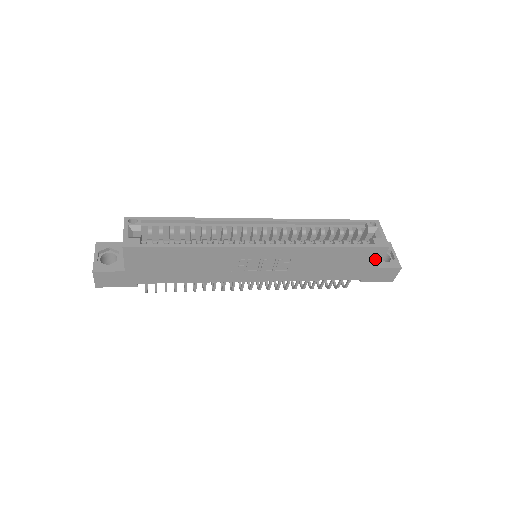
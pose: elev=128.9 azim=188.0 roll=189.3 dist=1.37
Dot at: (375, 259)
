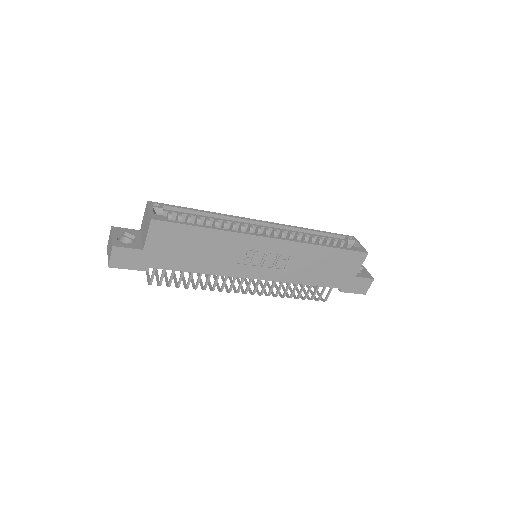
Dot at: (355, 266)
